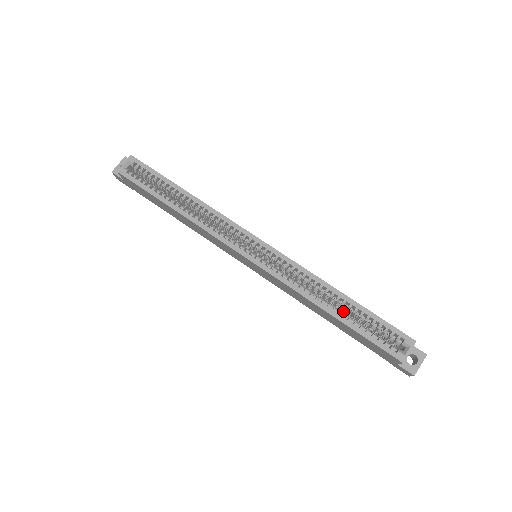
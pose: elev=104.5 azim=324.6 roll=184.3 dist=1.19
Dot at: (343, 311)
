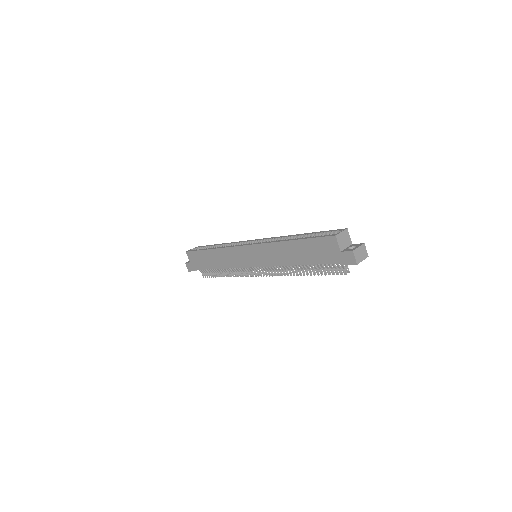
Dot at: occluded
